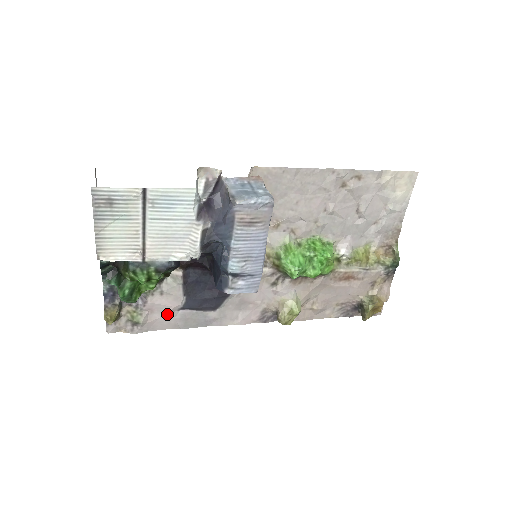
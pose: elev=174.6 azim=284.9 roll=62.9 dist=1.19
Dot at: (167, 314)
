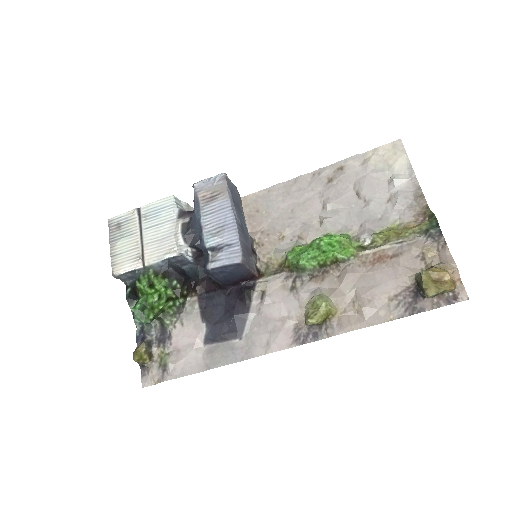
Dot at: (193, 350)
